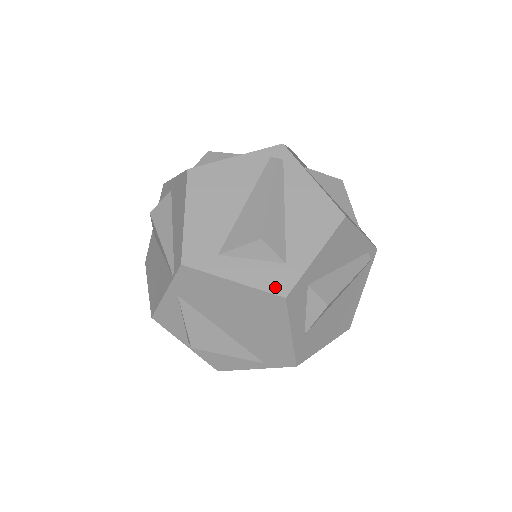
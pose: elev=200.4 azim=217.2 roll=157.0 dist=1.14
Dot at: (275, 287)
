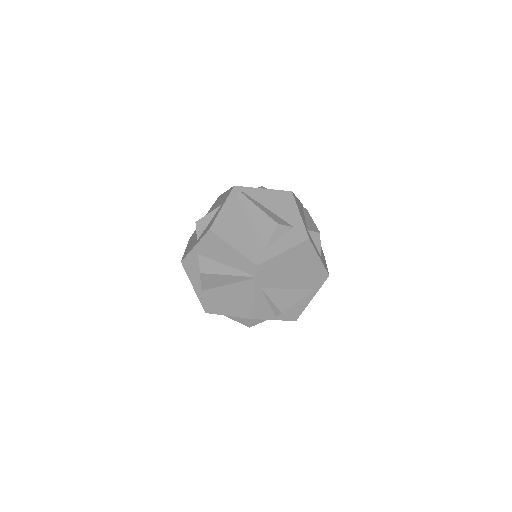
Dot at: (301, 239)
